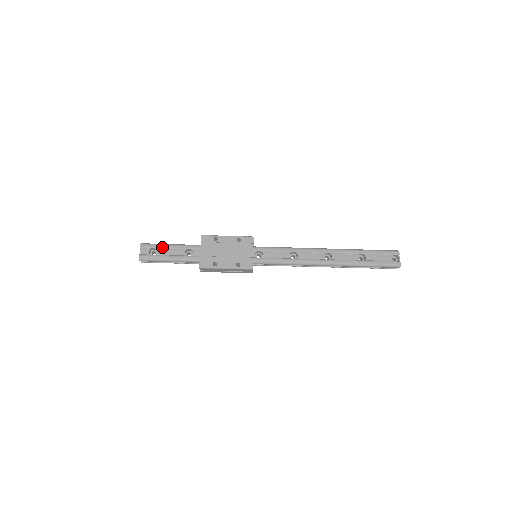
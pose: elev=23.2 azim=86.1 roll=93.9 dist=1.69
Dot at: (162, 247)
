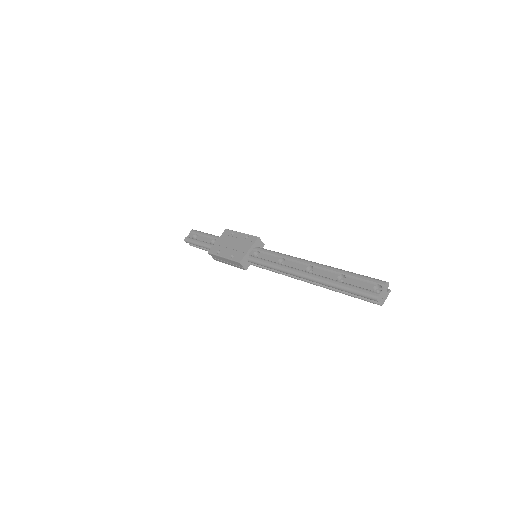
Dot at: (201, 234)
